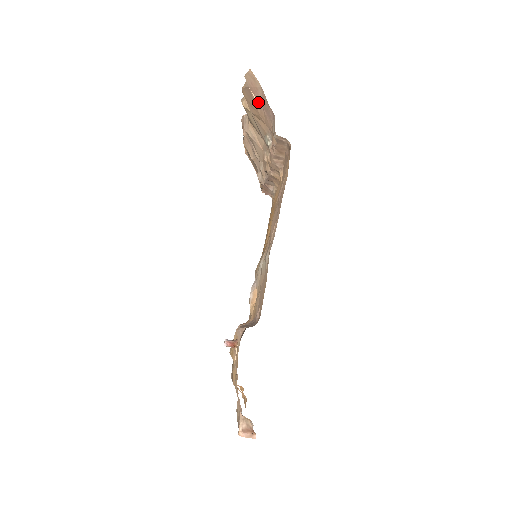
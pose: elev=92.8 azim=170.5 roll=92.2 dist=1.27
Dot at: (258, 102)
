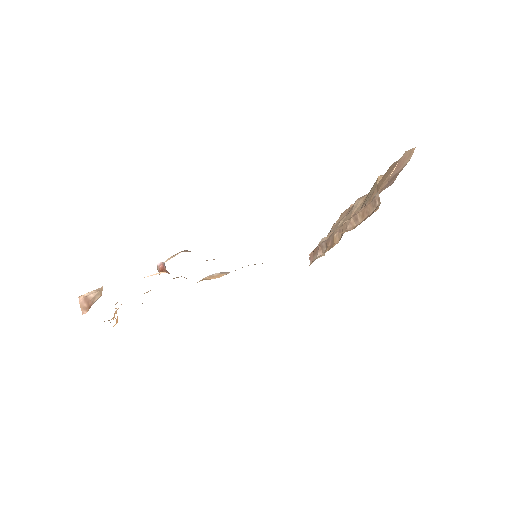
Dot at: (392, 174)
